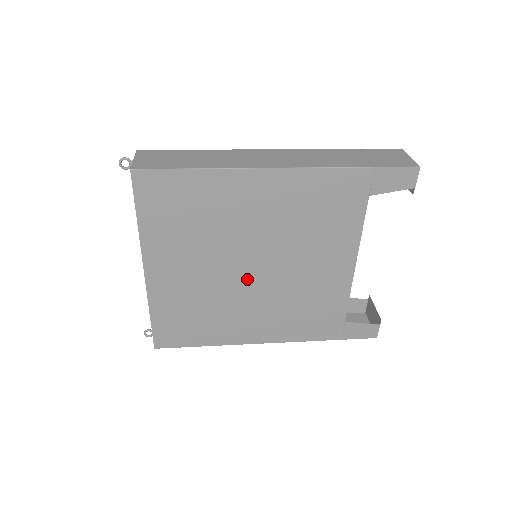
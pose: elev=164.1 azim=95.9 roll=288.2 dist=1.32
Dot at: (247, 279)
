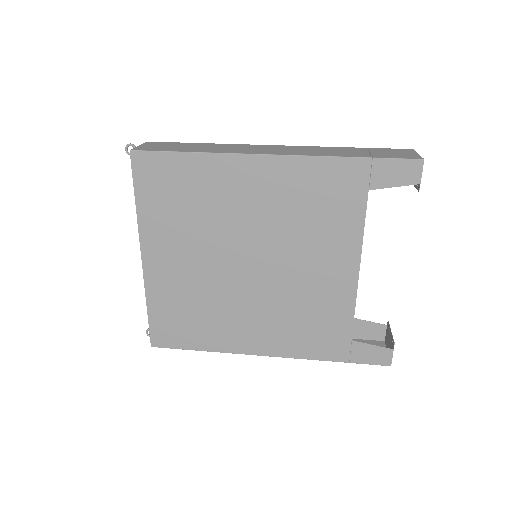
Dot at: (242, 277)
